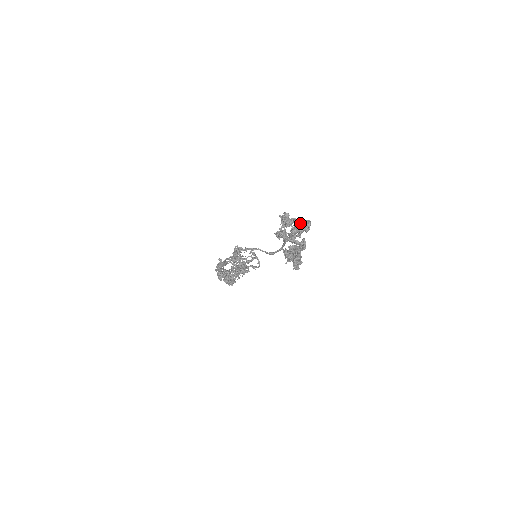
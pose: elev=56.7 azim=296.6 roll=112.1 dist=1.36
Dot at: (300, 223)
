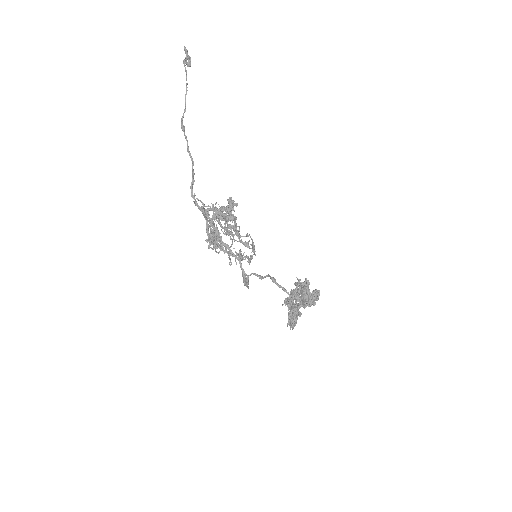
Dot at: (314, 305)
